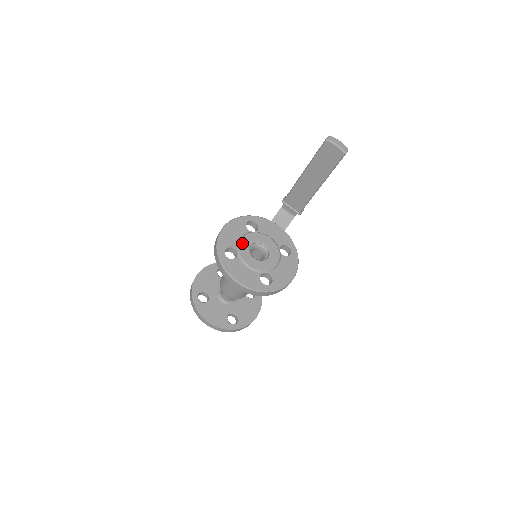
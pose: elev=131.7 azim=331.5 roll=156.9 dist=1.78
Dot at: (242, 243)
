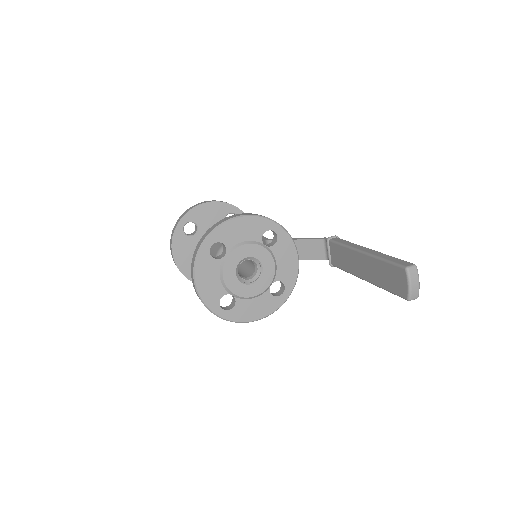
Dot at: (240, 249)
